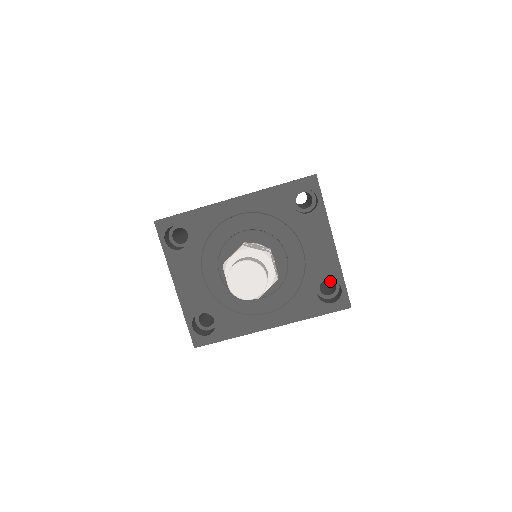
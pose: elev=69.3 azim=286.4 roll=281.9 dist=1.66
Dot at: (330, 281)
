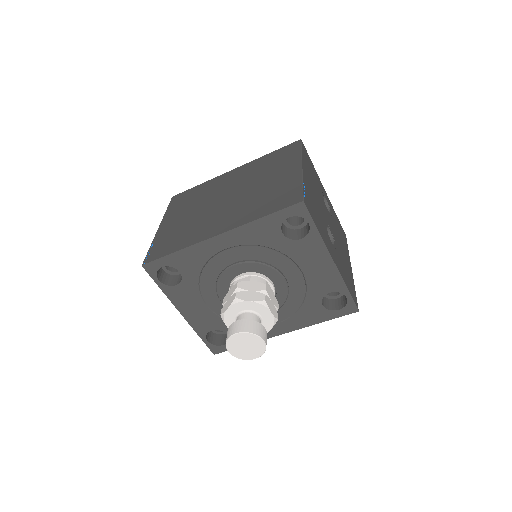
Dot at: occluded
